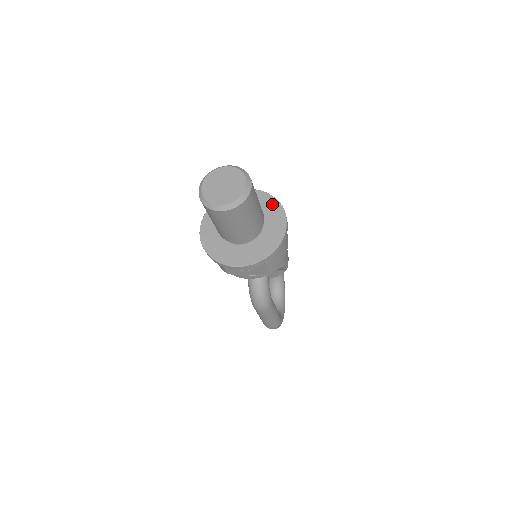
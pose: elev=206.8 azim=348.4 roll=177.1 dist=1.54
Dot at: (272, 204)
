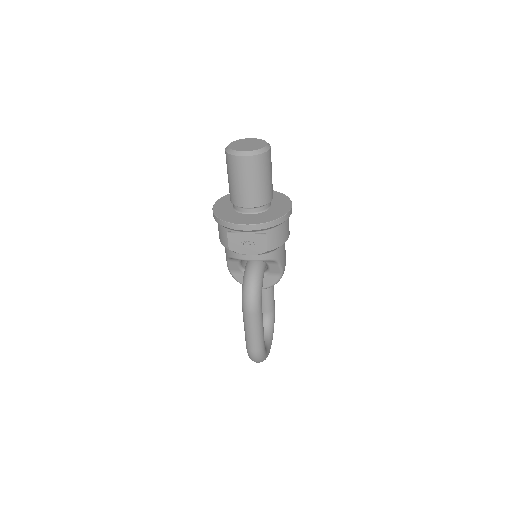
Dot at: (281, 197)
